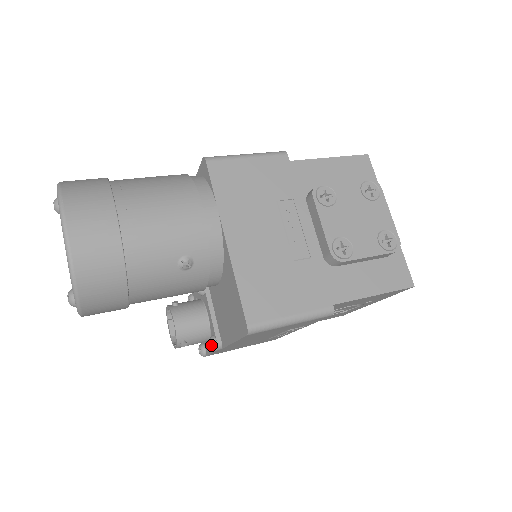
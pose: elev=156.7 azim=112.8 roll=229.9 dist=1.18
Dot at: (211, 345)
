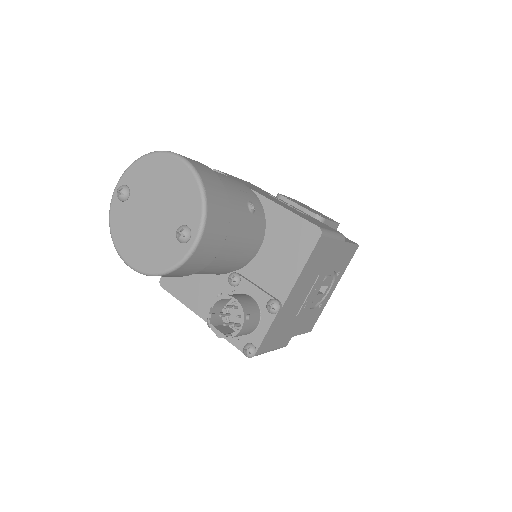
Dot at: (274, 304)
